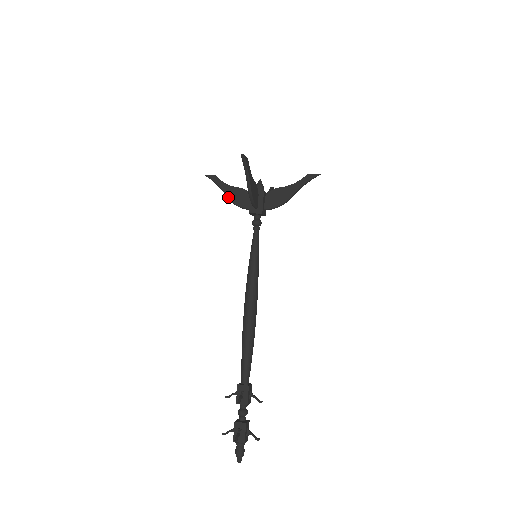
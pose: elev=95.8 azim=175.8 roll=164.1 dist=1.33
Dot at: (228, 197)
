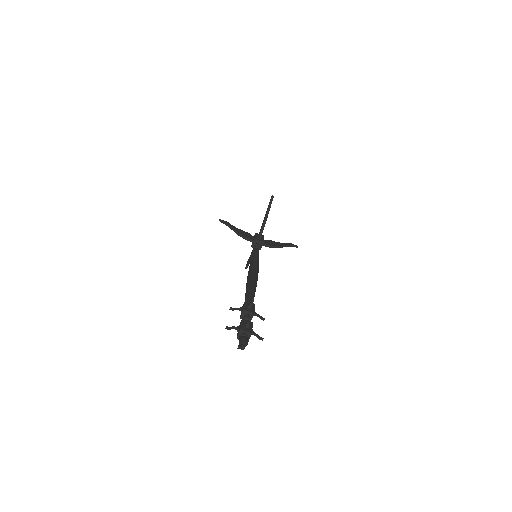
Dot at: (250, 259)
